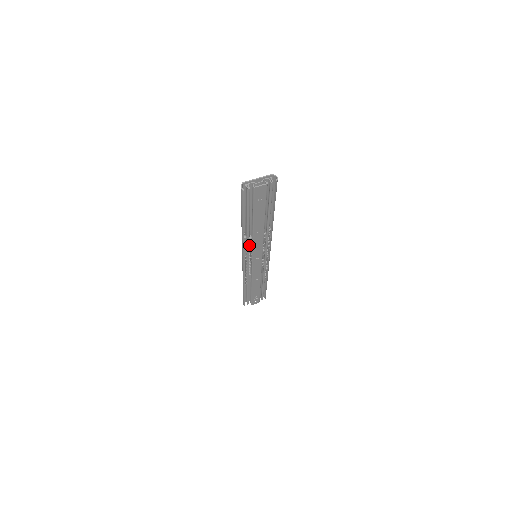
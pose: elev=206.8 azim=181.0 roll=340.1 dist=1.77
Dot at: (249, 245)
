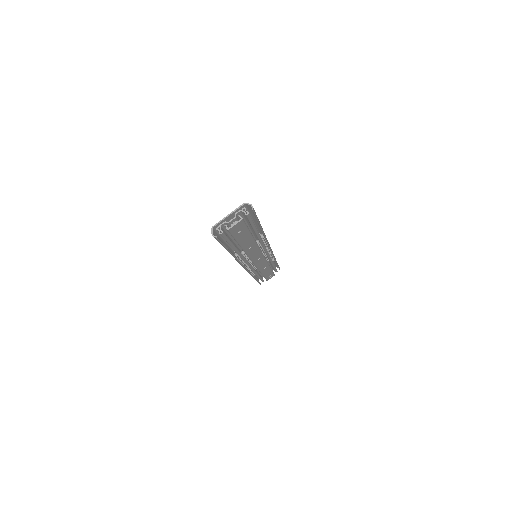
Dot at: (244, 257)
